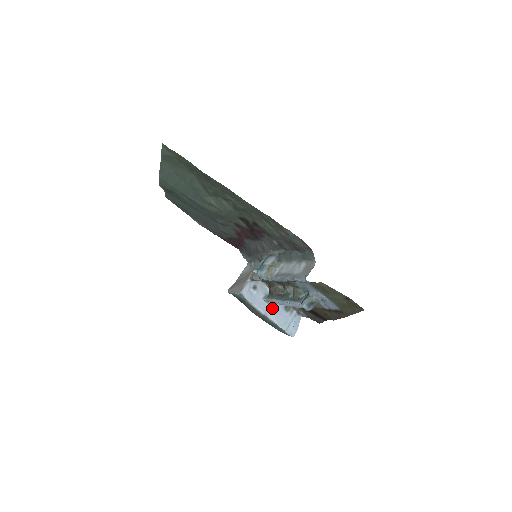
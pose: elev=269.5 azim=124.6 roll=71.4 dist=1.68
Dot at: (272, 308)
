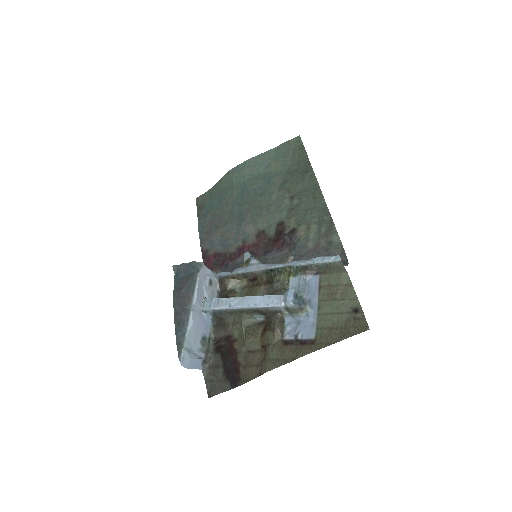
Dot at: (200, 315)
